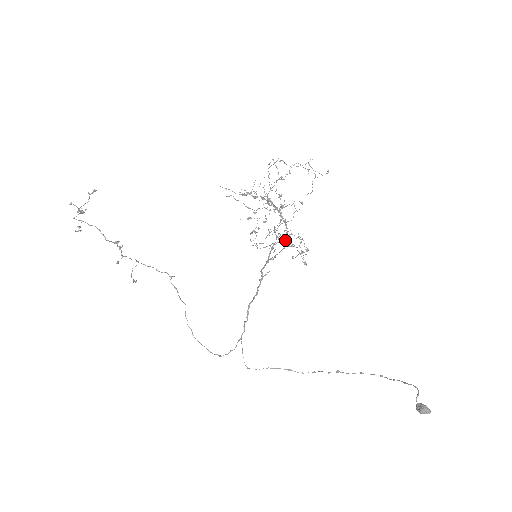
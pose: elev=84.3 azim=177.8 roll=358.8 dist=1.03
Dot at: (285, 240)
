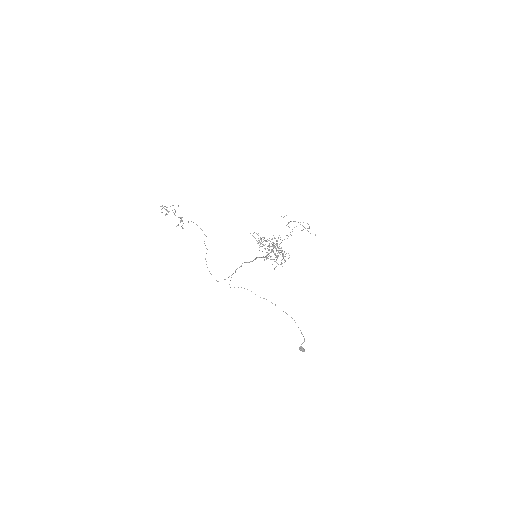
Dot at: occluded
